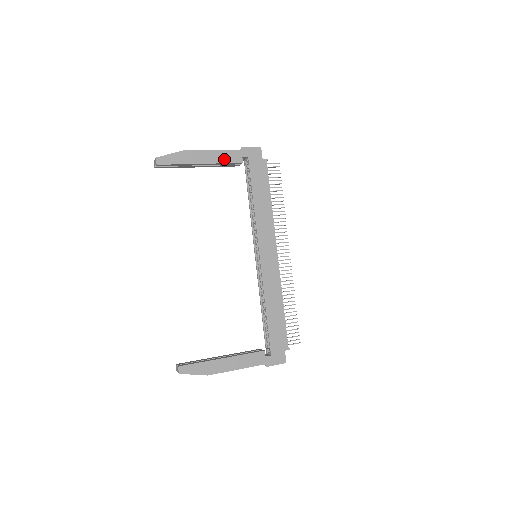
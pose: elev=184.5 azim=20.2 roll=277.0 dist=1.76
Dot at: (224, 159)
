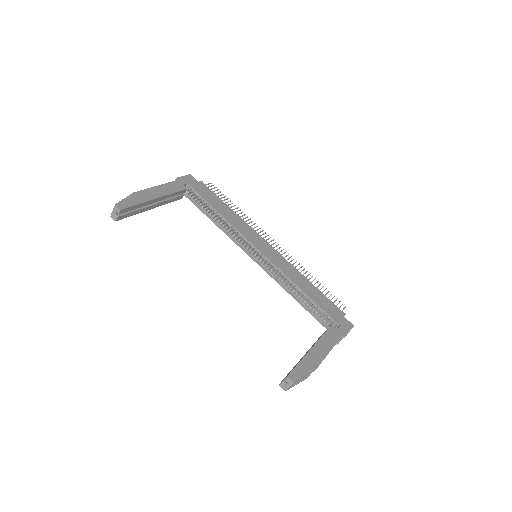
Dot at: (171, 190)
